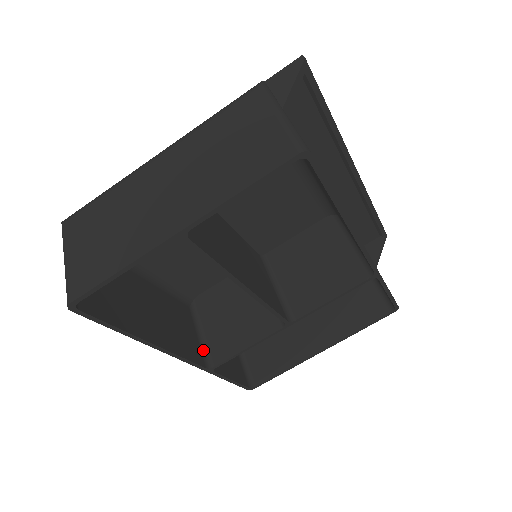
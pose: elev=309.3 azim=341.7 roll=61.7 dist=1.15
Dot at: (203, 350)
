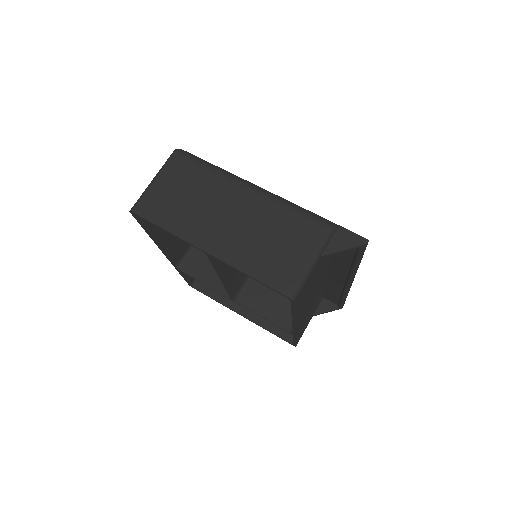
Dot at: (185, 255)
